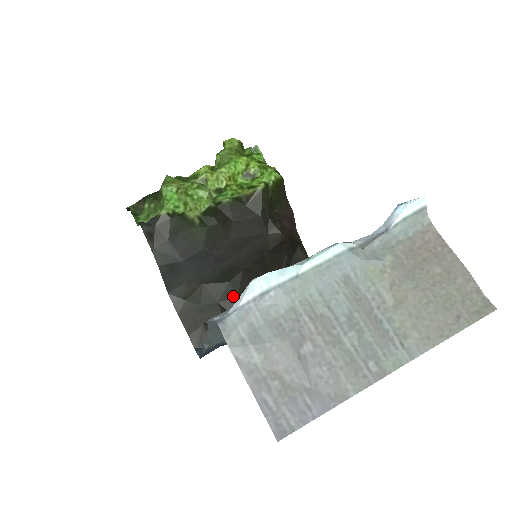
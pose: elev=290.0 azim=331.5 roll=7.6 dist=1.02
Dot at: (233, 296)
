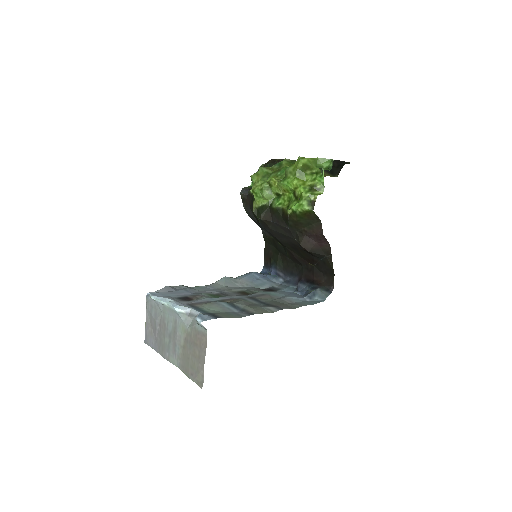
Dot at: (286, 255)
